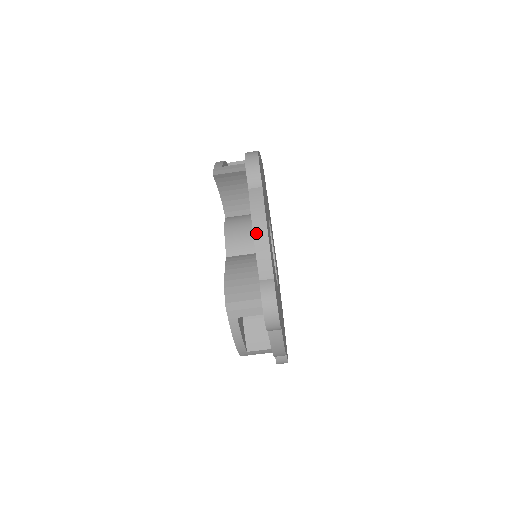
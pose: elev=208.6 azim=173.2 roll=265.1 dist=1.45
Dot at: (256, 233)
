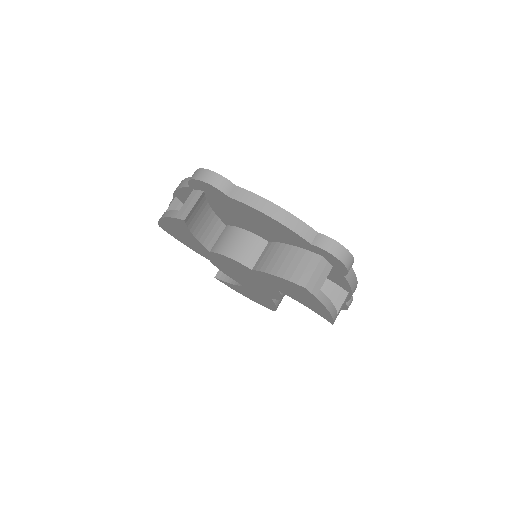
Dot at: (274, 216)
